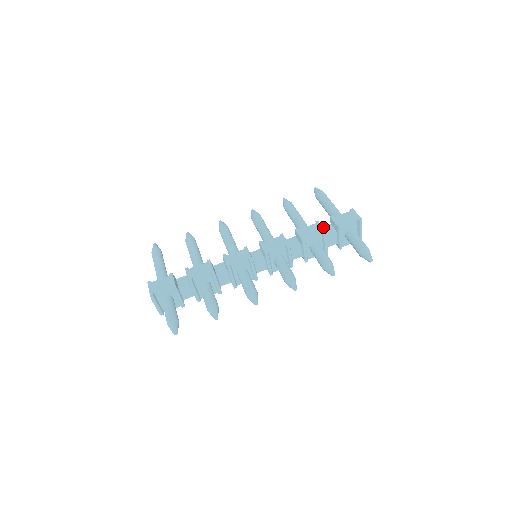
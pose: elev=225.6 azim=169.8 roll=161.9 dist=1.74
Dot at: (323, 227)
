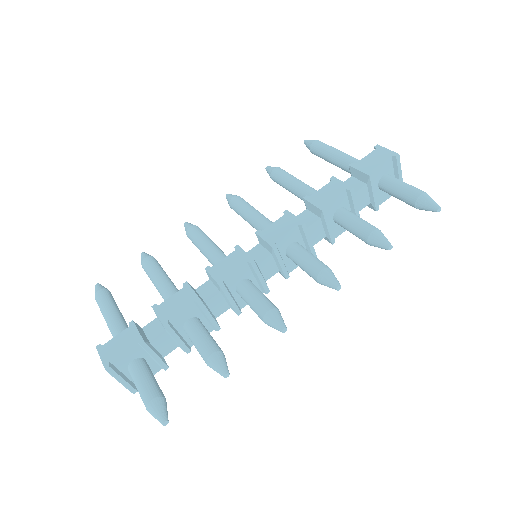
Dot at: occluded
